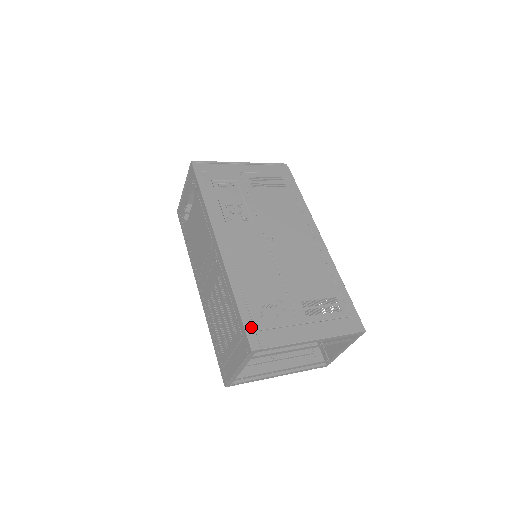
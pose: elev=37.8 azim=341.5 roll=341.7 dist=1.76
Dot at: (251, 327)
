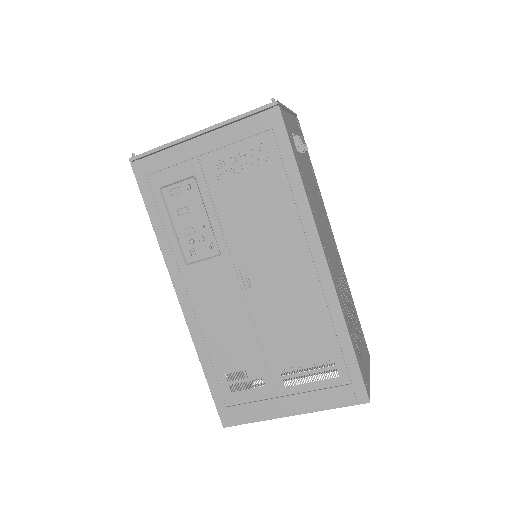
Dot at: (222, 403)
